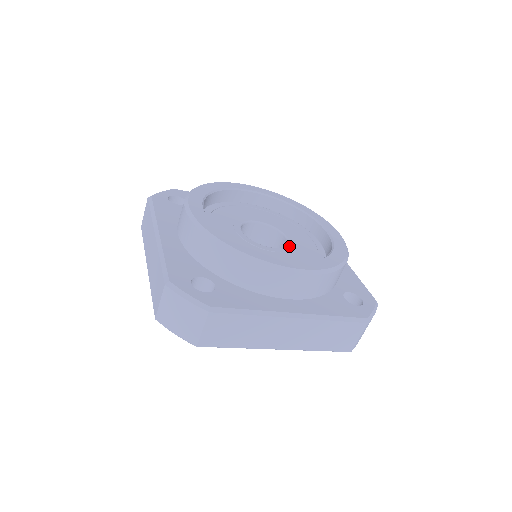
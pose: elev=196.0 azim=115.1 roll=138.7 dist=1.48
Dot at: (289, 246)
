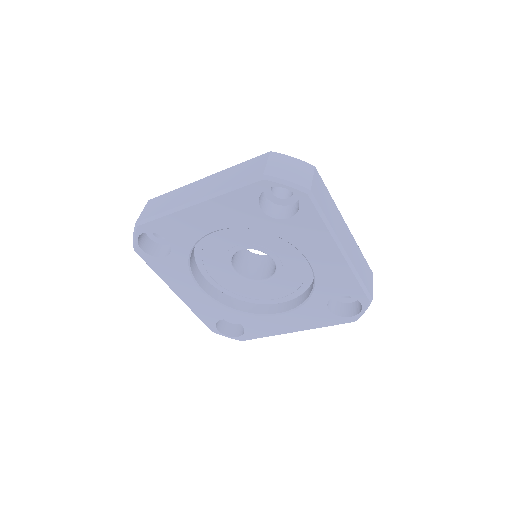
Dot at: occluded
